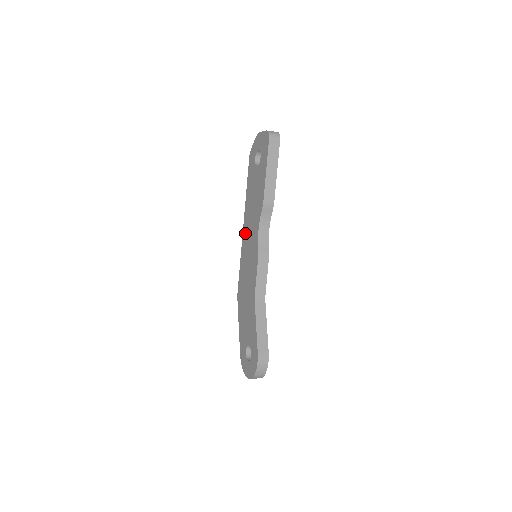
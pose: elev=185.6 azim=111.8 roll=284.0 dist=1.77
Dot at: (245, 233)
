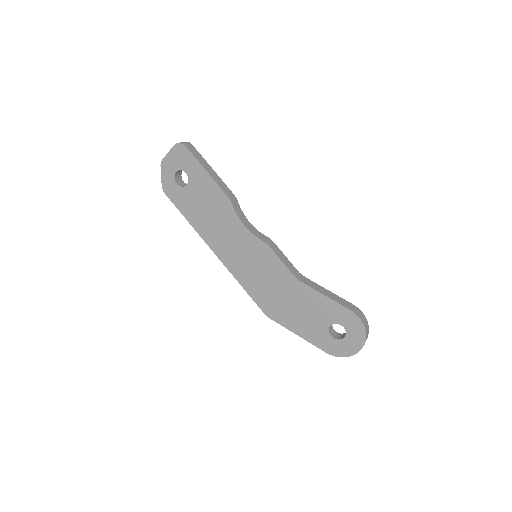
Dot at: (224, 254)
